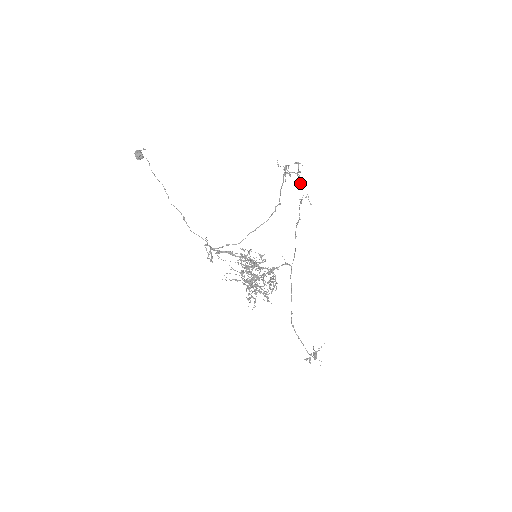
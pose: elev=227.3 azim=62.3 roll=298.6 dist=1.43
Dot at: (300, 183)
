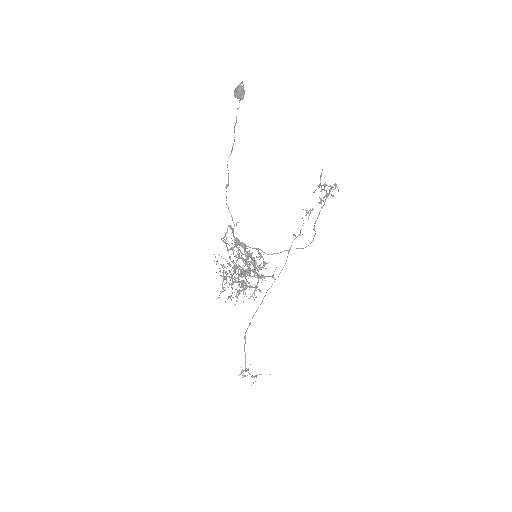
Dot at: (320, 200)
